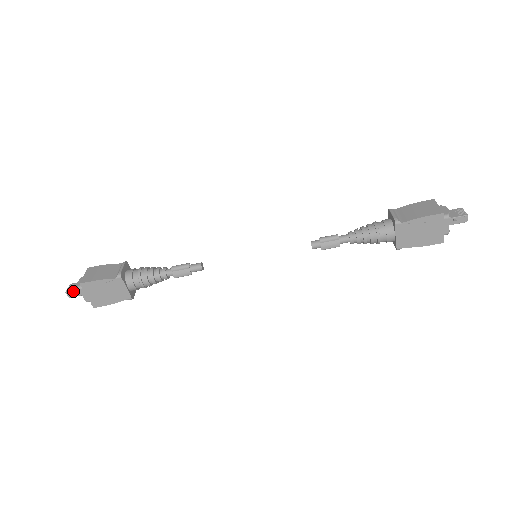
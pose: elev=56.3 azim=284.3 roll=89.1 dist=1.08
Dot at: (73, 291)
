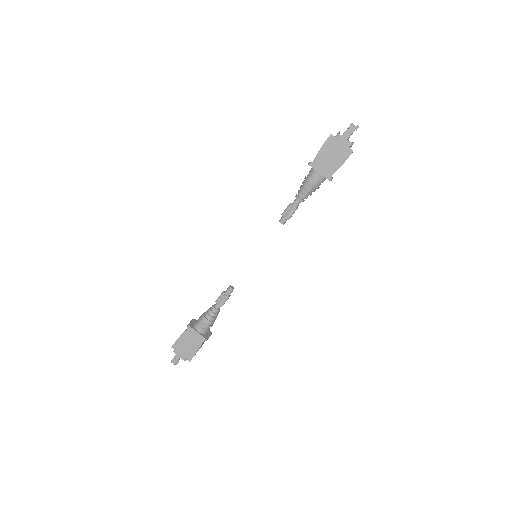
Dot at: (174, 358)
